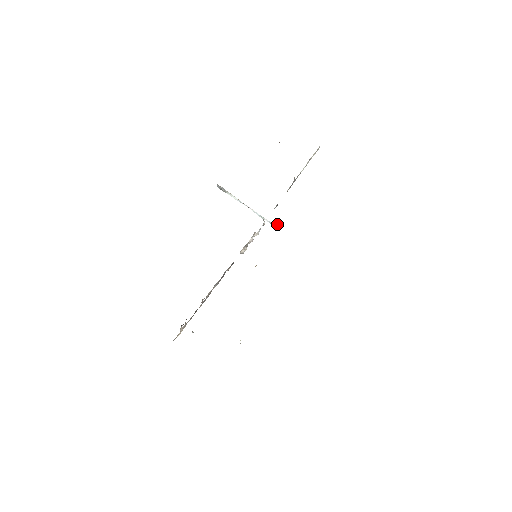
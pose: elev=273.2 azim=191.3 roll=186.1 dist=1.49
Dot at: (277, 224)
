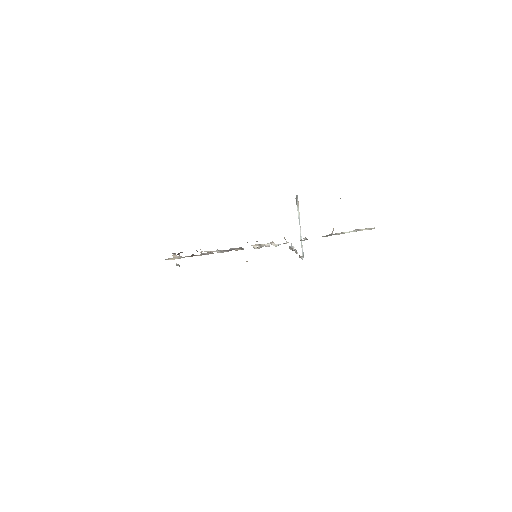
Dot at: (297, 253)
